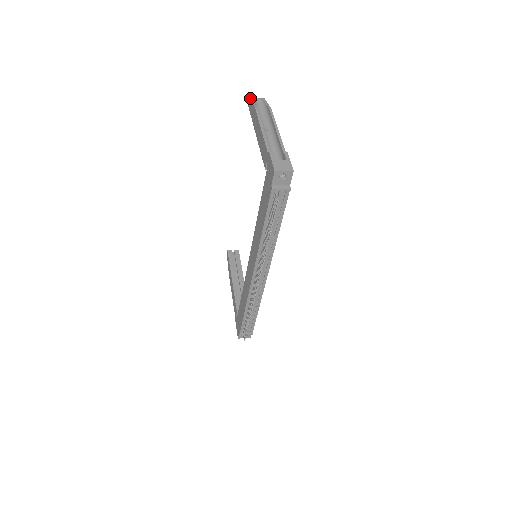
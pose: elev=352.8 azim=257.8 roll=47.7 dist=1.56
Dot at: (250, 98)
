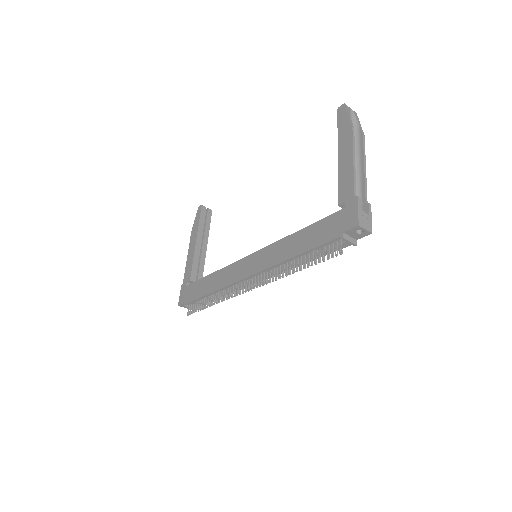
Dot at: (346, 105)
